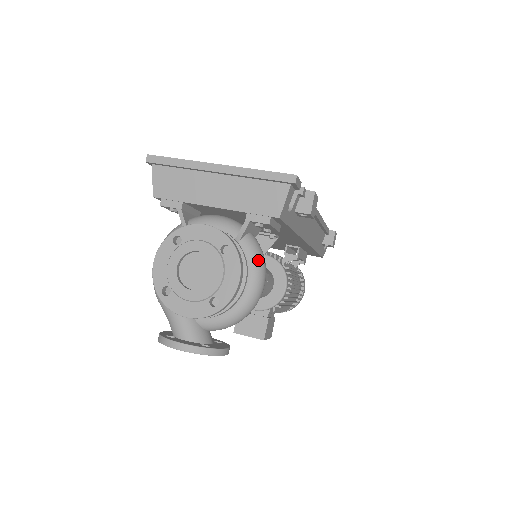
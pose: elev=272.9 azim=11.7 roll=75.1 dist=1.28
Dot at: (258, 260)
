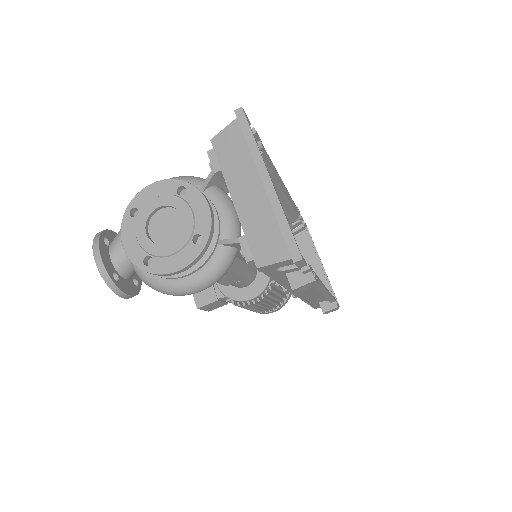
Dot at: (214, 272)
